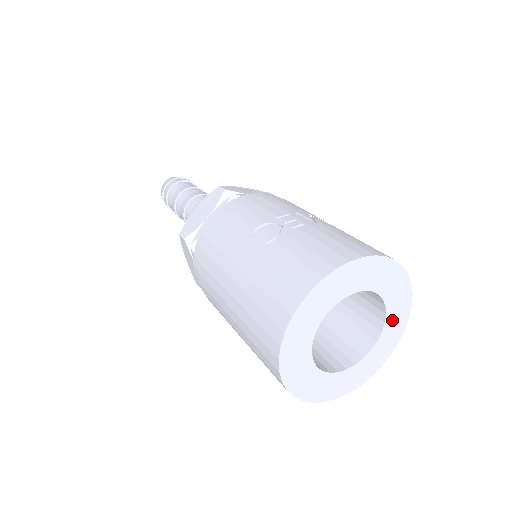
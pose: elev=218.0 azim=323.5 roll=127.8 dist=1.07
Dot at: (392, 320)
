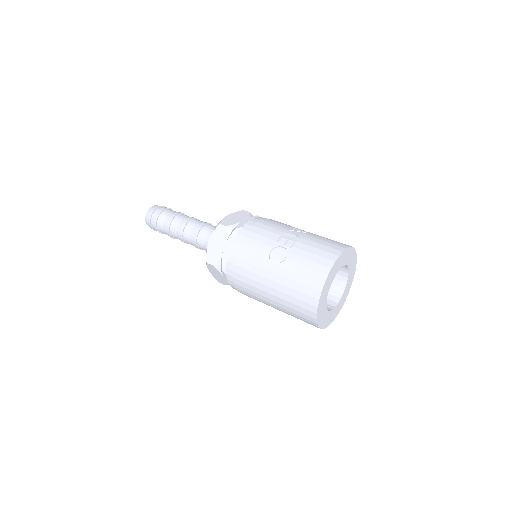
Dot at: (351, 270)
